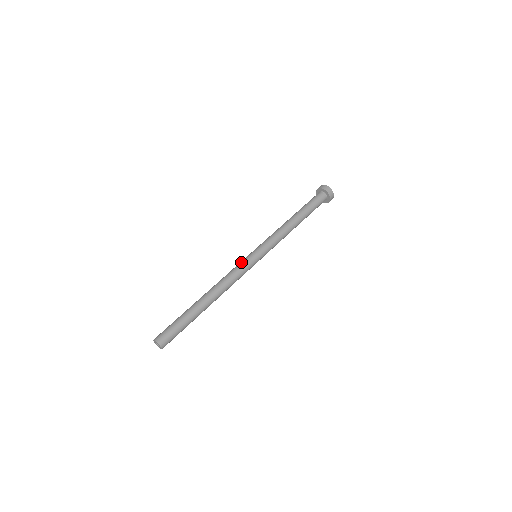
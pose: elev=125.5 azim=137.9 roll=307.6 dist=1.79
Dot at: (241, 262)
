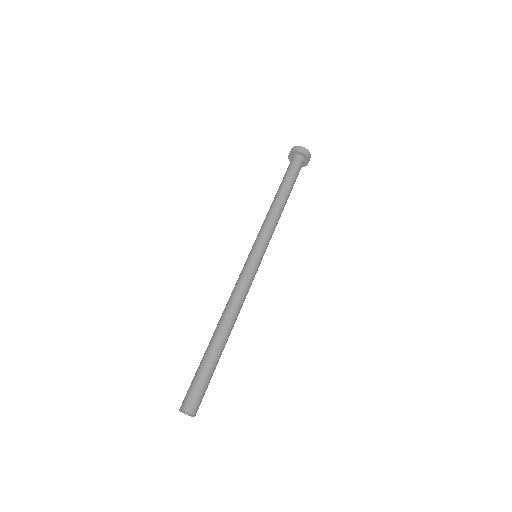
Dot at: occluded
